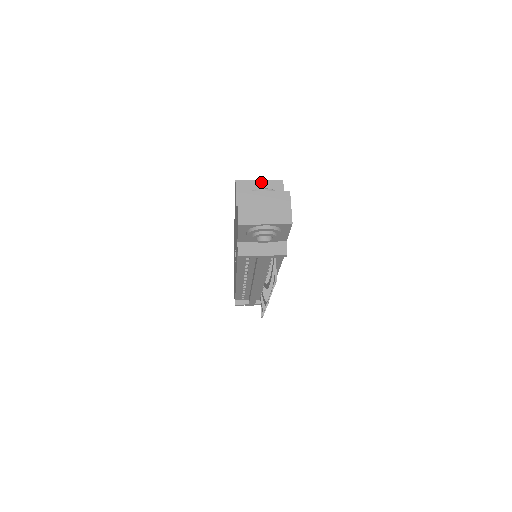
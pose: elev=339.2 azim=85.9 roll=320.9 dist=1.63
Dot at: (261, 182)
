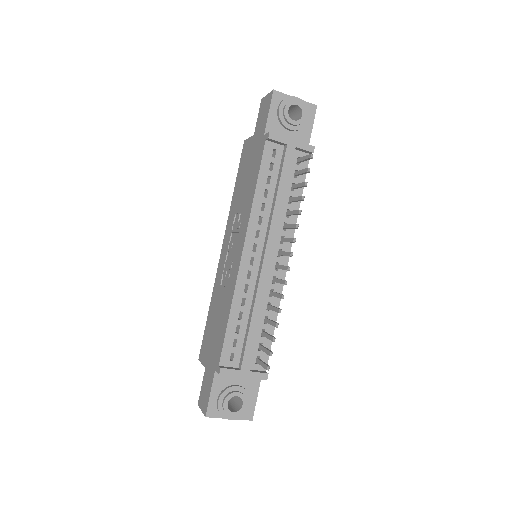
Dot at: occluded
